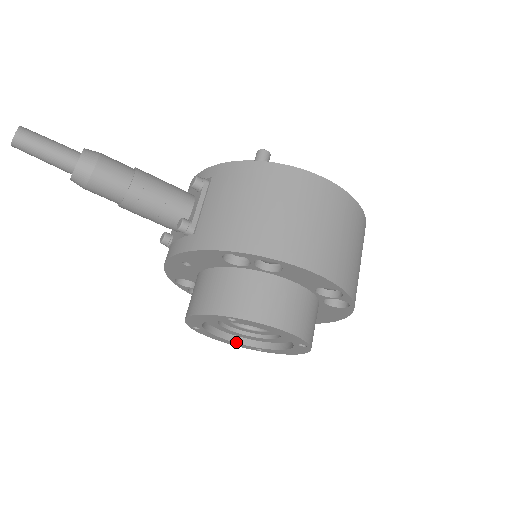
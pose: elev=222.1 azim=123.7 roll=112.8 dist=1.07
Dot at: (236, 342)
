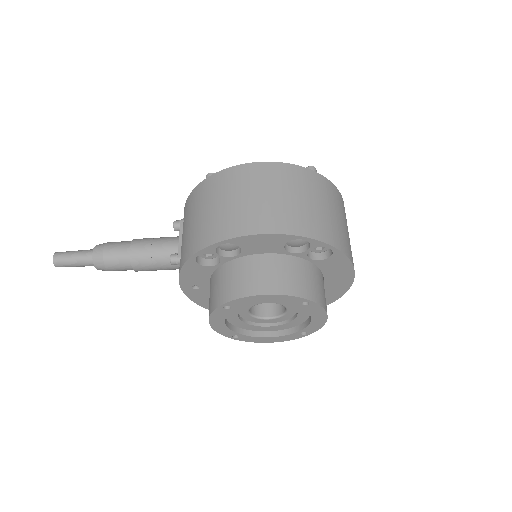
Dot at: (280, 336)
